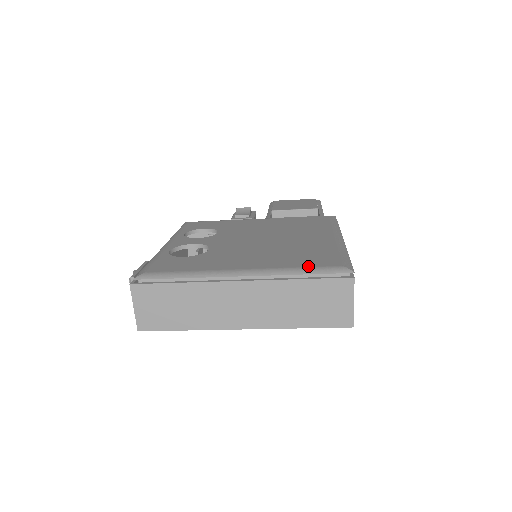
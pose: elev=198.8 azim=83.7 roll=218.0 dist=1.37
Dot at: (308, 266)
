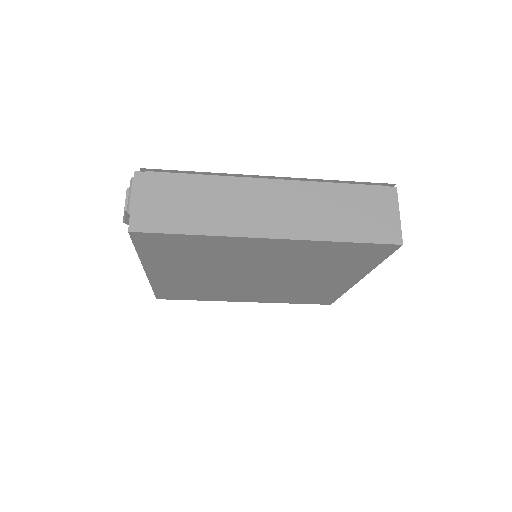
Dot at: occluded
